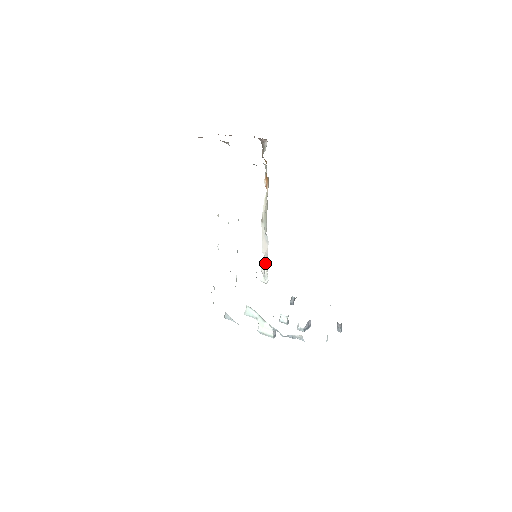
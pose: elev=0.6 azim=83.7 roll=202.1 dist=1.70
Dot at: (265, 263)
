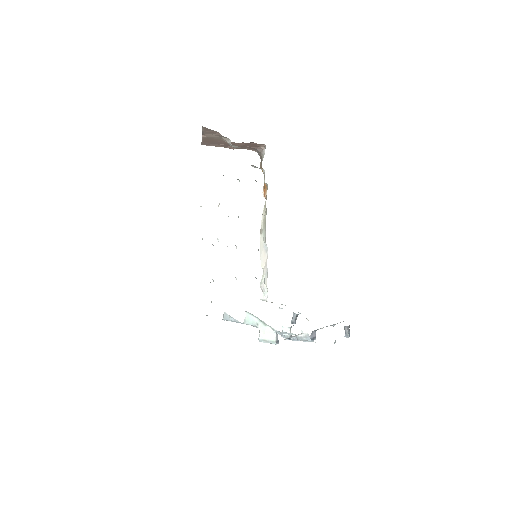
Dot at: (264, 277)
